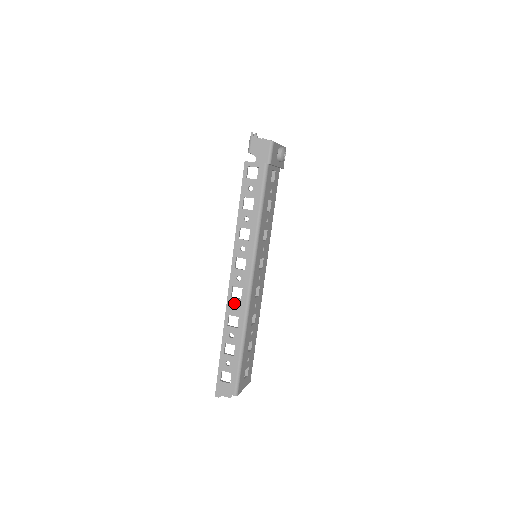
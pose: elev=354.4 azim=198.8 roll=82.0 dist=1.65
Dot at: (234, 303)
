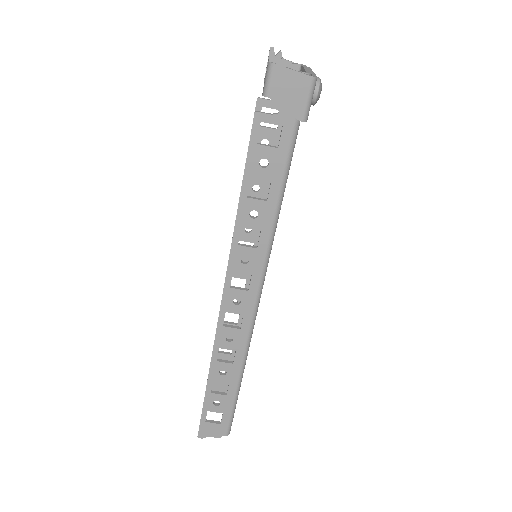
Dot at: (228, 334)
